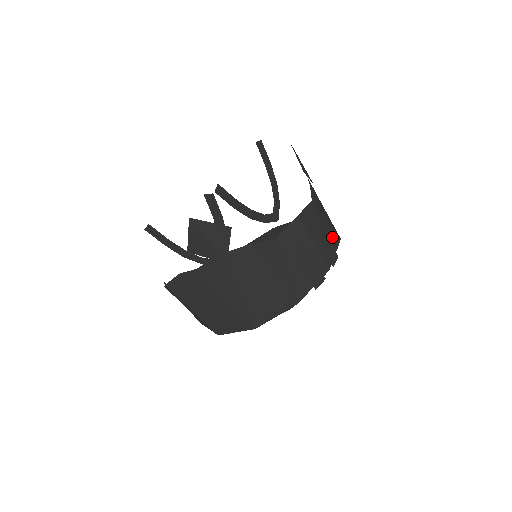
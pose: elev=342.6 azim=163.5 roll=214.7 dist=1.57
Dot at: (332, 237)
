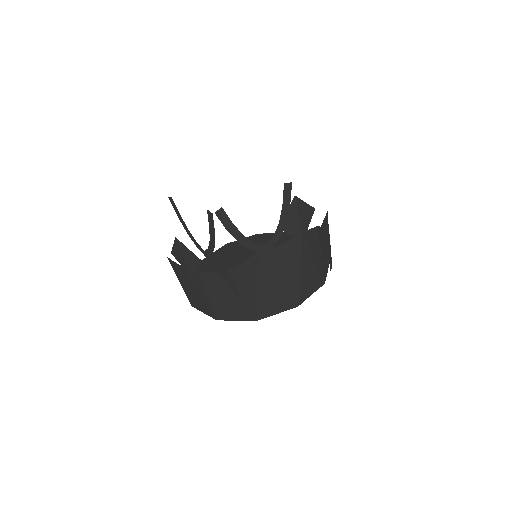
Dot at: occluded
